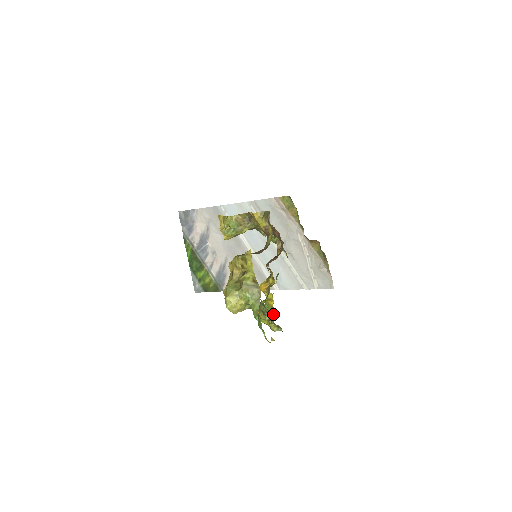
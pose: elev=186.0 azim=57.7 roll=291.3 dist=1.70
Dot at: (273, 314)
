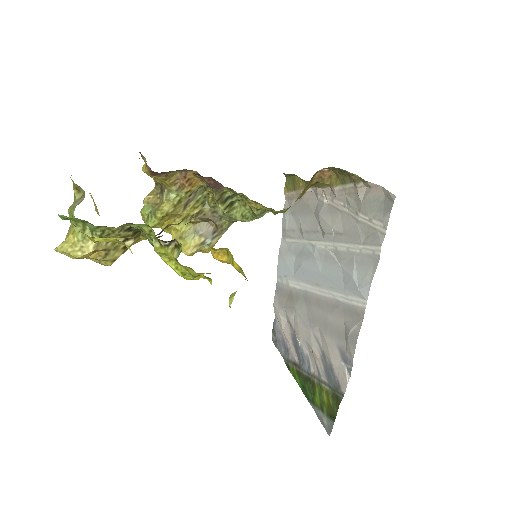
Dot at: (150, 228)
